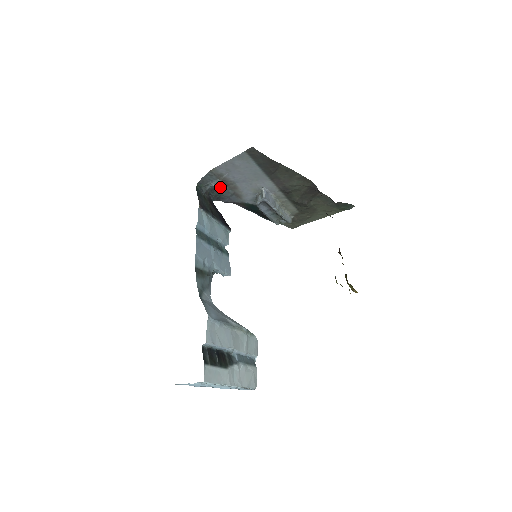
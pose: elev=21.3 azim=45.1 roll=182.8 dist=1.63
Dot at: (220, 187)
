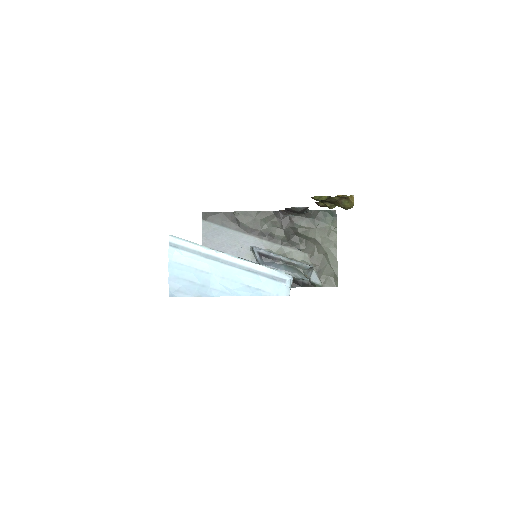
Dot at: occluded
